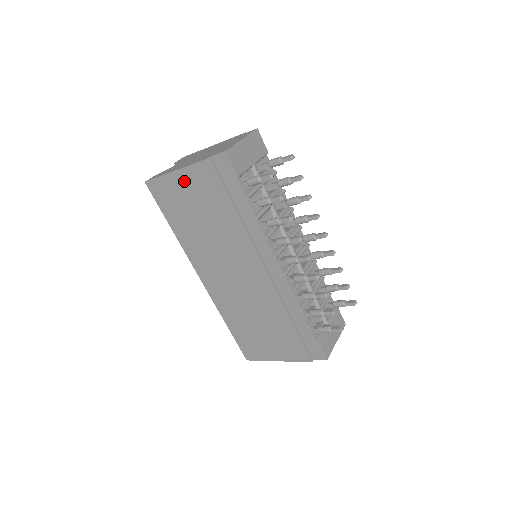
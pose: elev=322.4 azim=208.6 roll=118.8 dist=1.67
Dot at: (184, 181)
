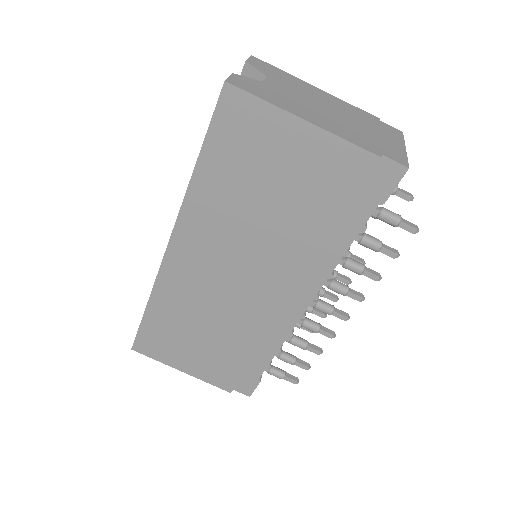
Dot at: (302, 143)
